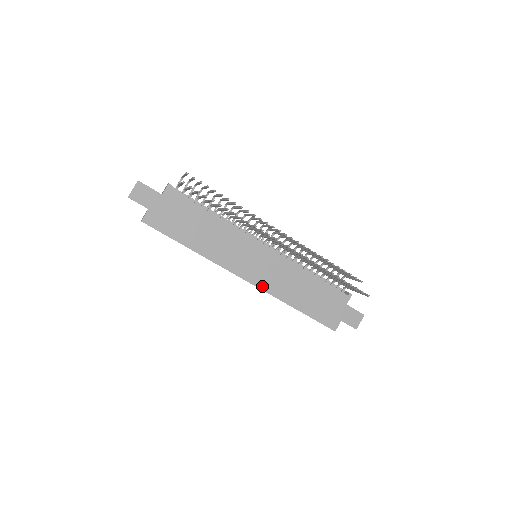
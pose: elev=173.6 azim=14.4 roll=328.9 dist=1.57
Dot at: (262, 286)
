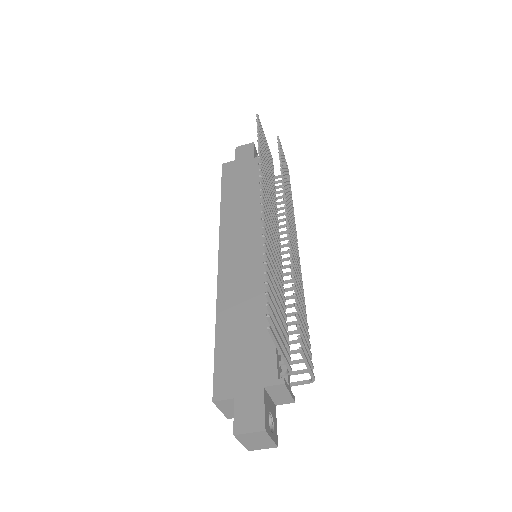
Dot at: (222, 273)
